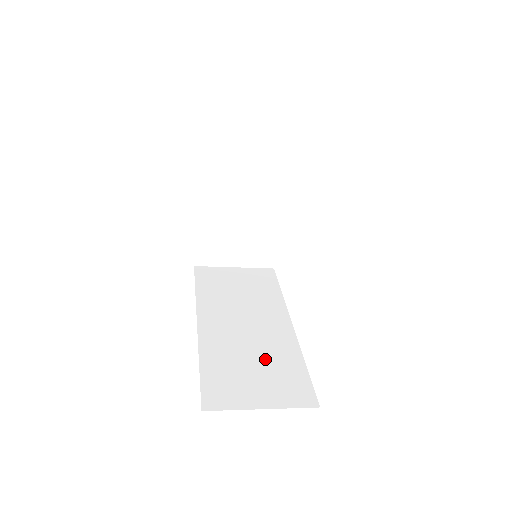
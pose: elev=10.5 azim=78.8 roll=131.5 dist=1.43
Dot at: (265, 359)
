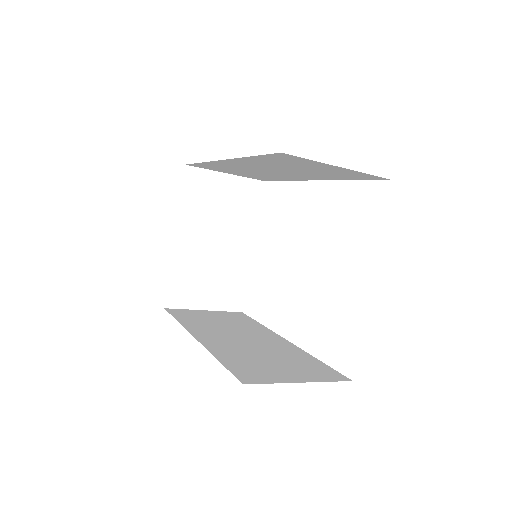
Dot at: (278, 356)
